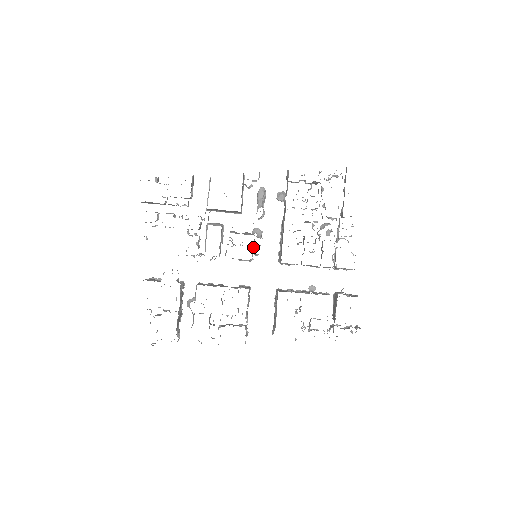
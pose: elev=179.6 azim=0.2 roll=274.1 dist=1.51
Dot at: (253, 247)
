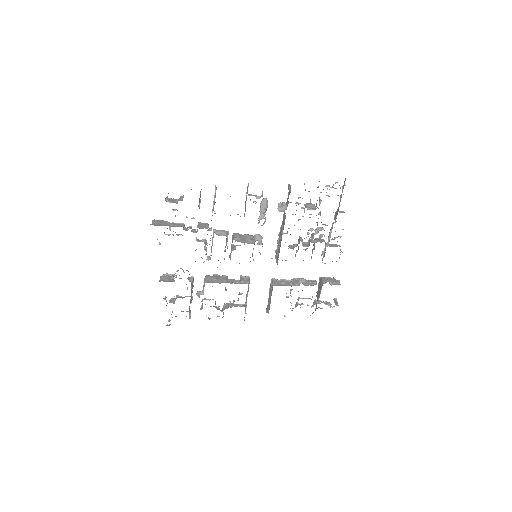
Dot at: occluded
